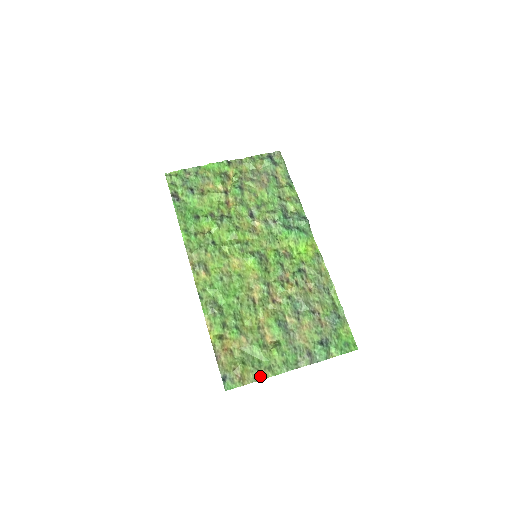
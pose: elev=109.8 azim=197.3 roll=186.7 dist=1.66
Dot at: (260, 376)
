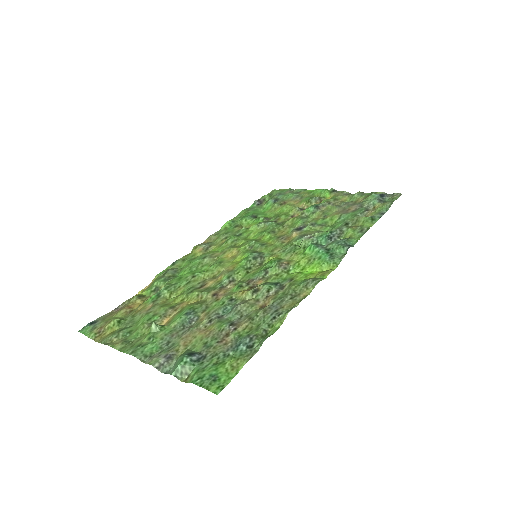
Dot at: (112, 342)
